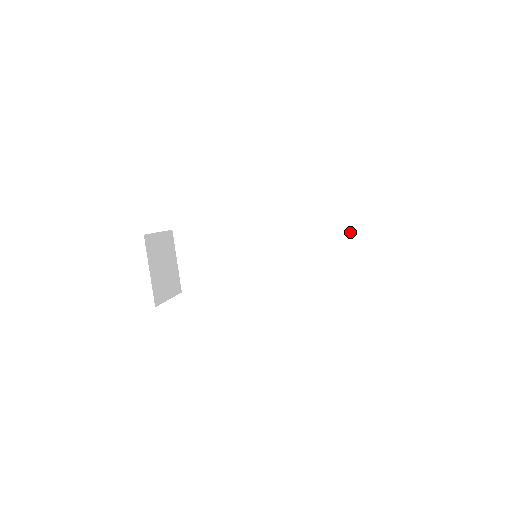
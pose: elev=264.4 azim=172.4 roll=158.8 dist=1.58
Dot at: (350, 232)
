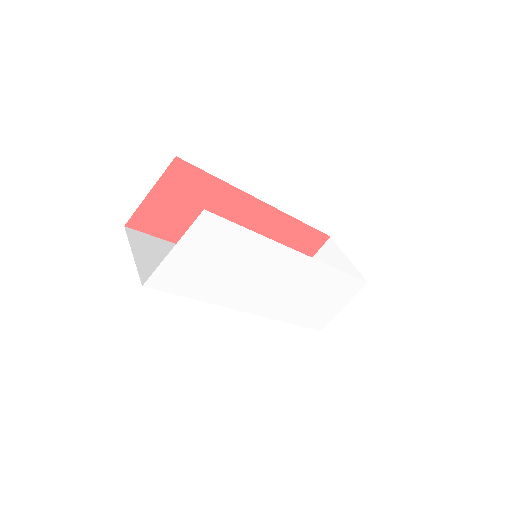
Dot at: occluded
